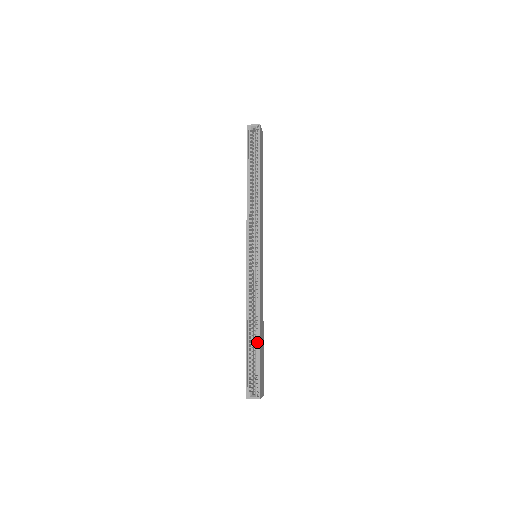
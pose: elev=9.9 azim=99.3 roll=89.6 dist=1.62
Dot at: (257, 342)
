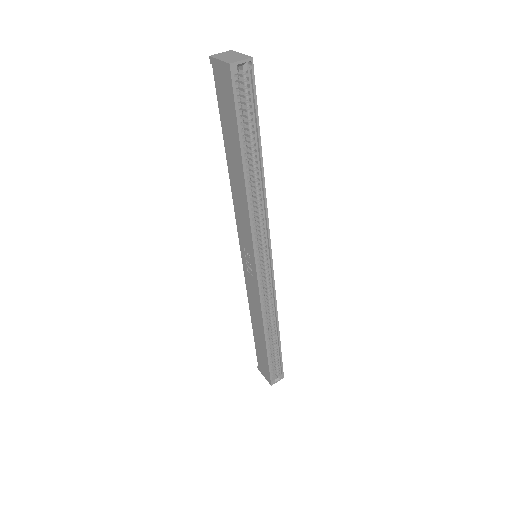
Dot at: occluded
